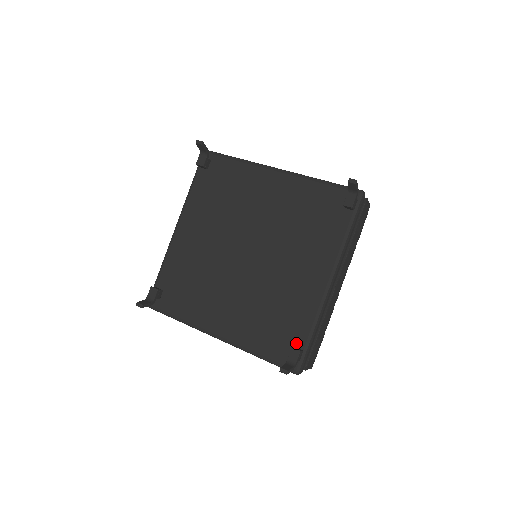
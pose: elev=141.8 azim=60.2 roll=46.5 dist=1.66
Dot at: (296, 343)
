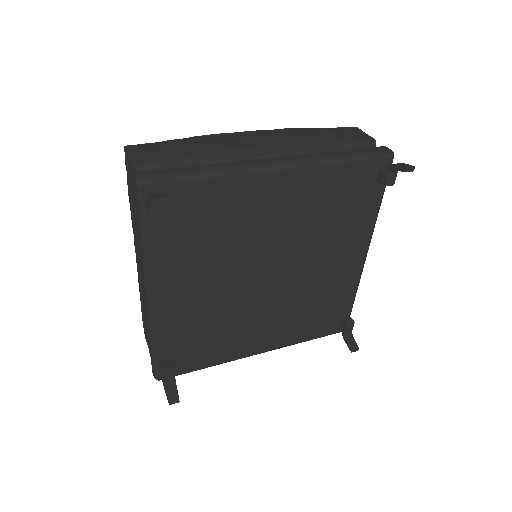
Dot at: (342, 314)
